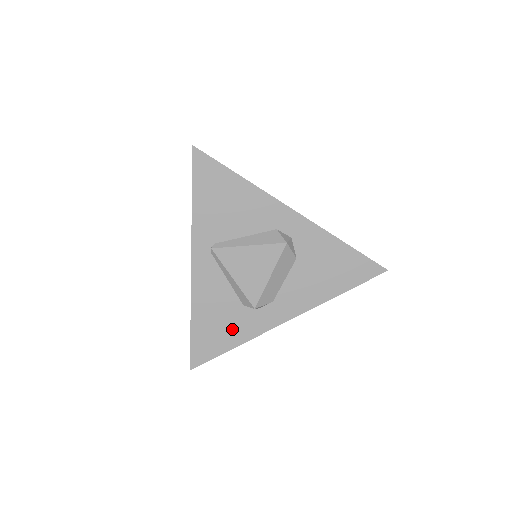
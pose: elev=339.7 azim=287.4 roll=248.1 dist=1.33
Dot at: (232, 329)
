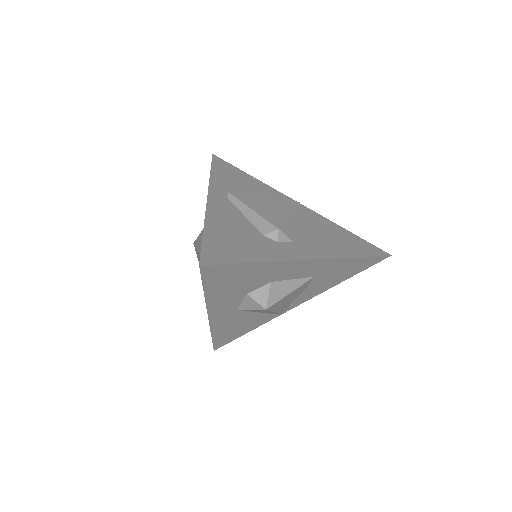
Dot at: (252, 247)
